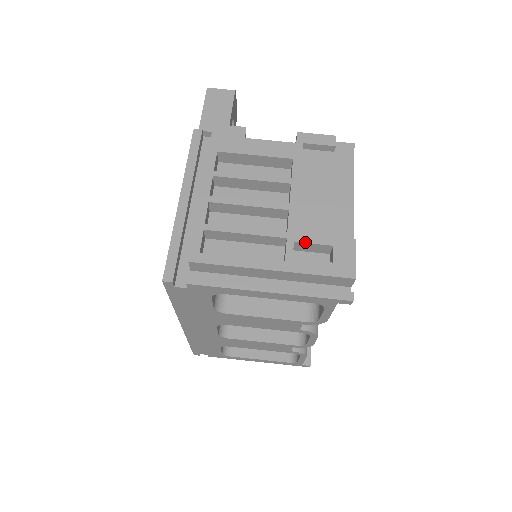
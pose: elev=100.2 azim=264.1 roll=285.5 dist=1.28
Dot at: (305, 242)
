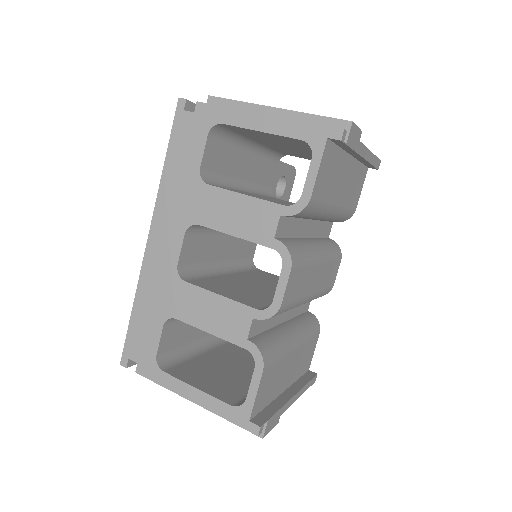
Dot at: occluded
